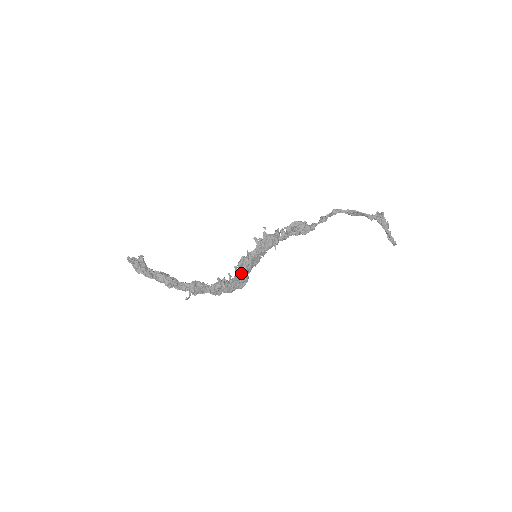
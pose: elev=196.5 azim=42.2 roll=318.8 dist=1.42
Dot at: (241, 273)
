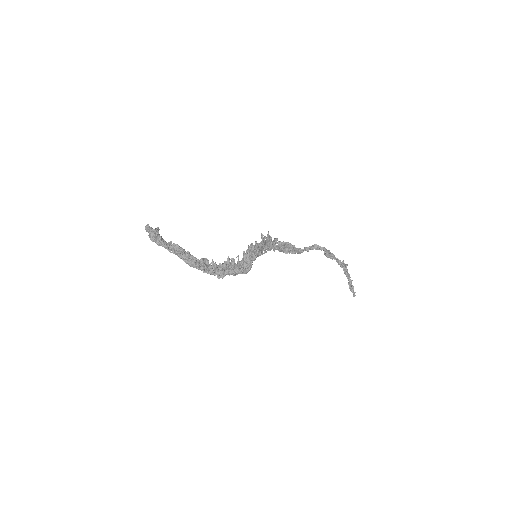
Dot at: occluded
